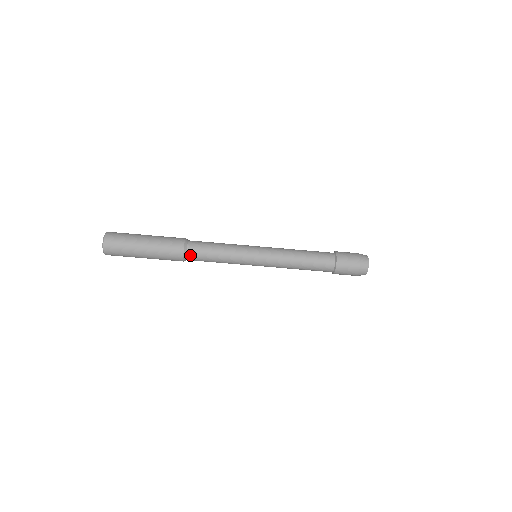
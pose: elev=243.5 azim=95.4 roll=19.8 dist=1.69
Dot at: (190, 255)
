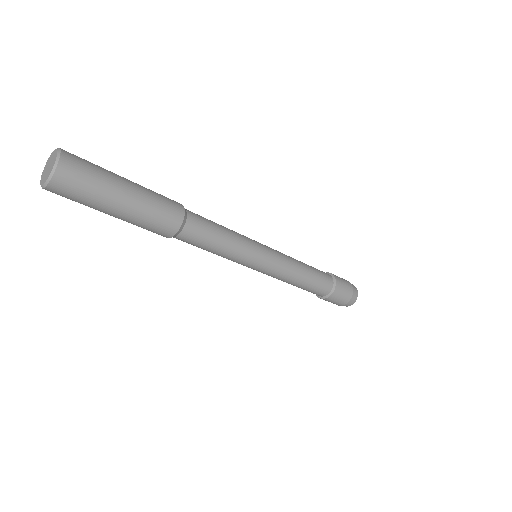
Dot at: occluded
